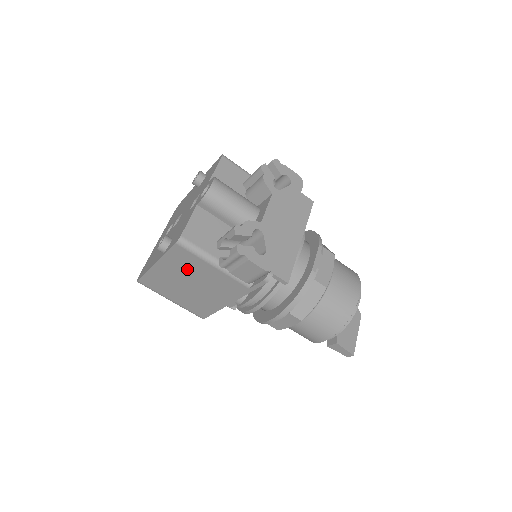
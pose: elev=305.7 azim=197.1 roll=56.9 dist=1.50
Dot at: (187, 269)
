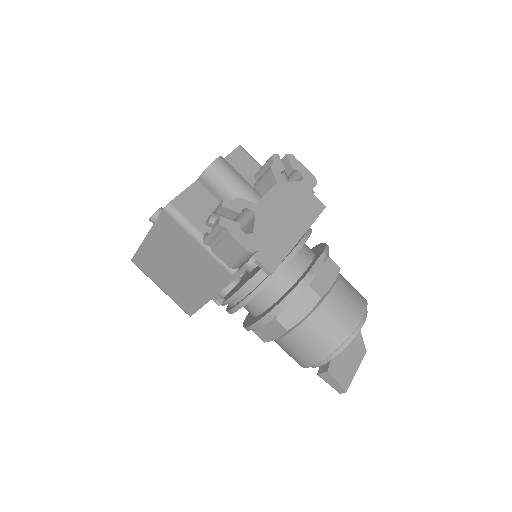
Dot at: (174, 245)
